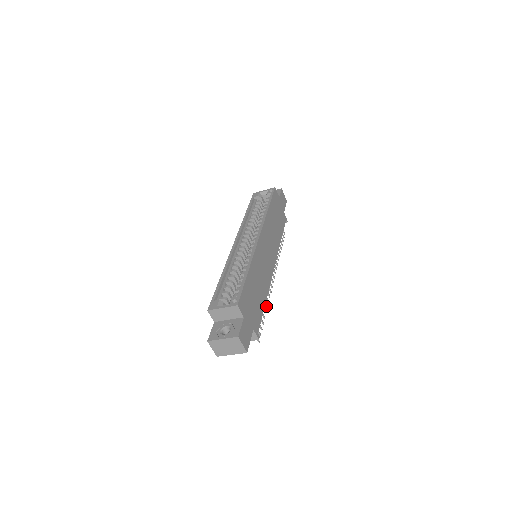
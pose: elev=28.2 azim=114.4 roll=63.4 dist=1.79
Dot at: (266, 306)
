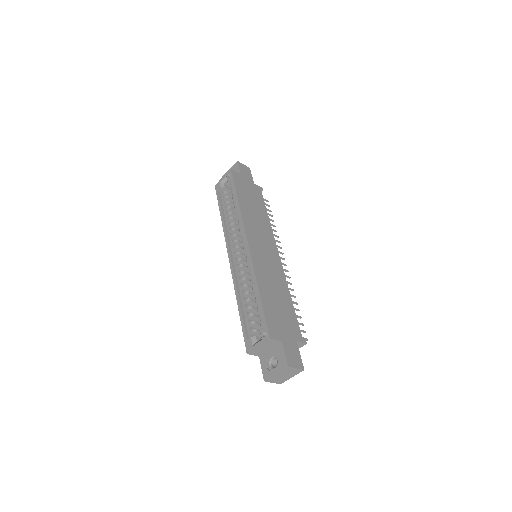
Dot at: (294, 297)
